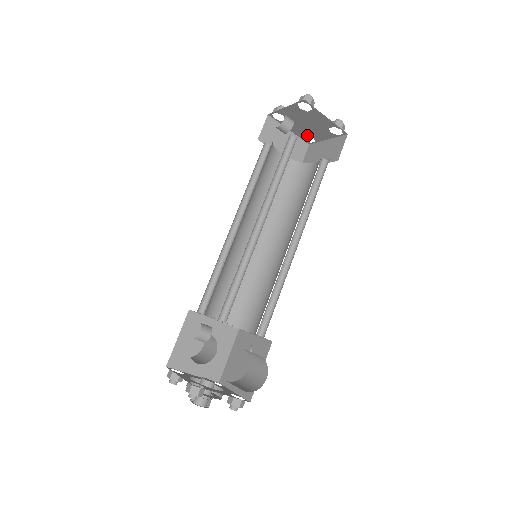
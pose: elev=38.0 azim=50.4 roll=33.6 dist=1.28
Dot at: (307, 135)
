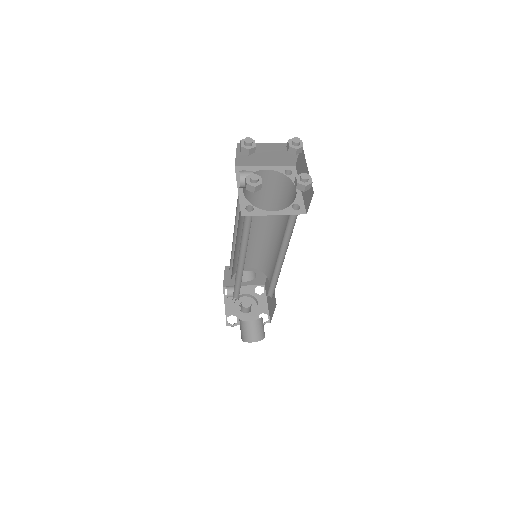
Dot at: (288, 152)
